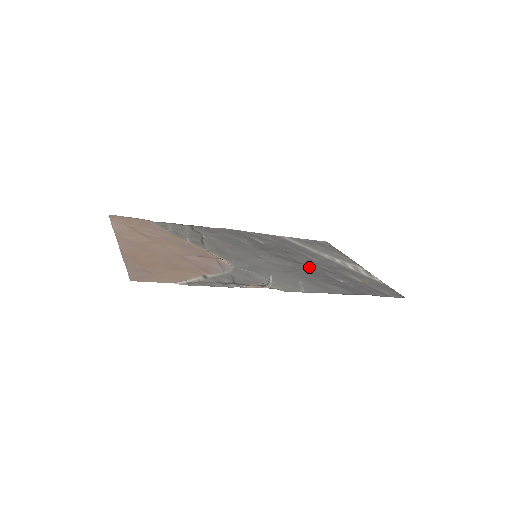
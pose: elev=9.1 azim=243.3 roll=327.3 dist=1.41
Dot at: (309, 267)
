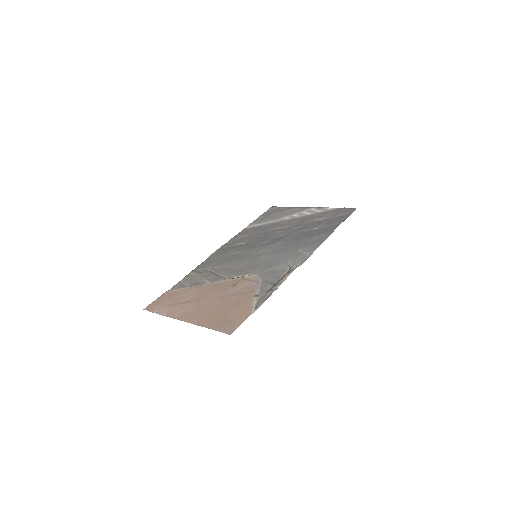
Dot at: (290, 236)
